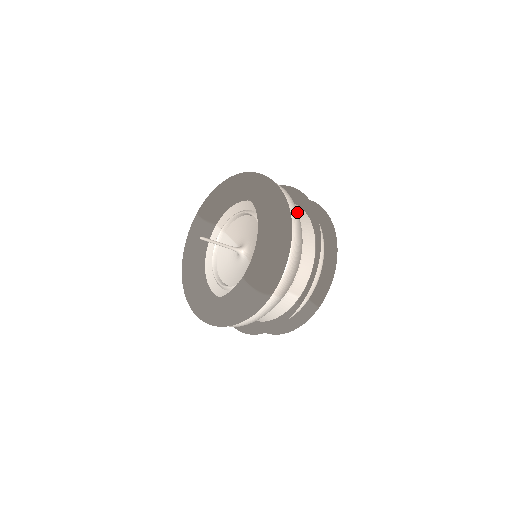
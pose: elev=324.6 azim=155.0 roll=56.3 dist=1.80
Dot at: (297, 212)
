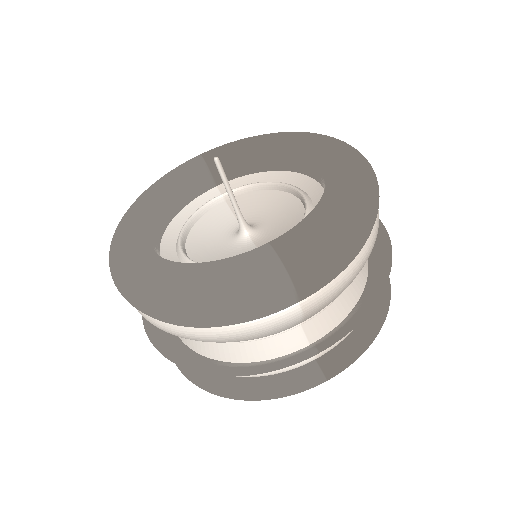
Dot at: occluded
